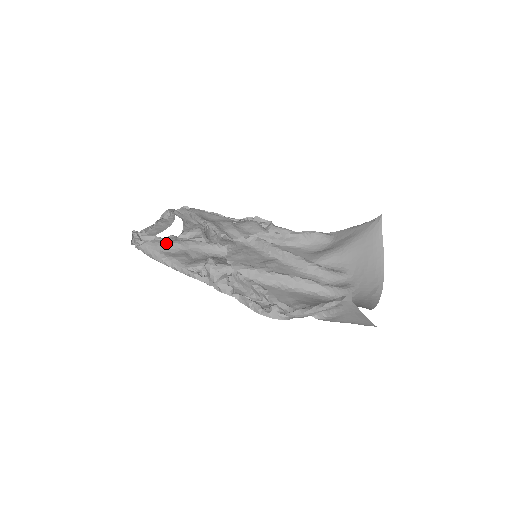
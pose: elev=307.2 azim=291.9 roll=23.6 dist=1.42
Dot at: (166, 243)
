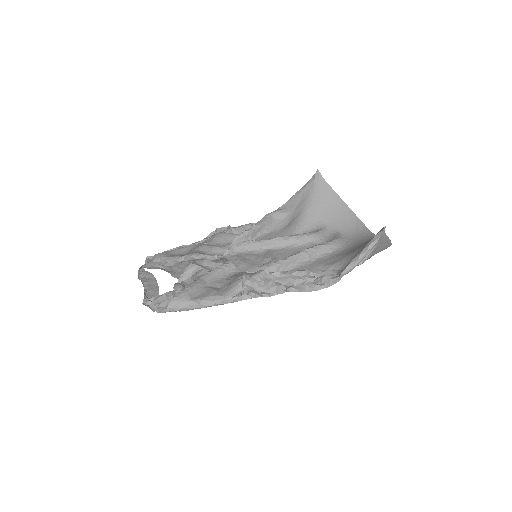
Dot at: (189, 290)
